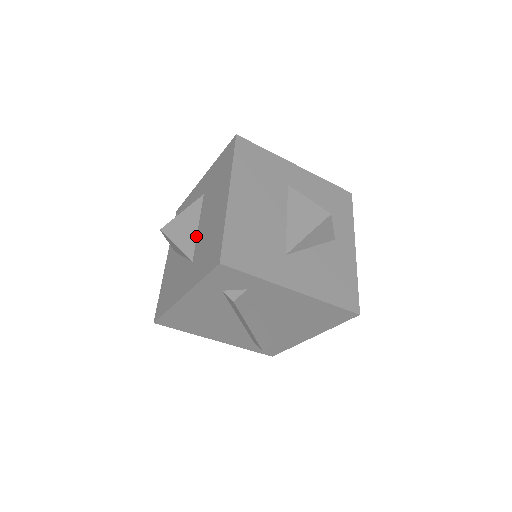
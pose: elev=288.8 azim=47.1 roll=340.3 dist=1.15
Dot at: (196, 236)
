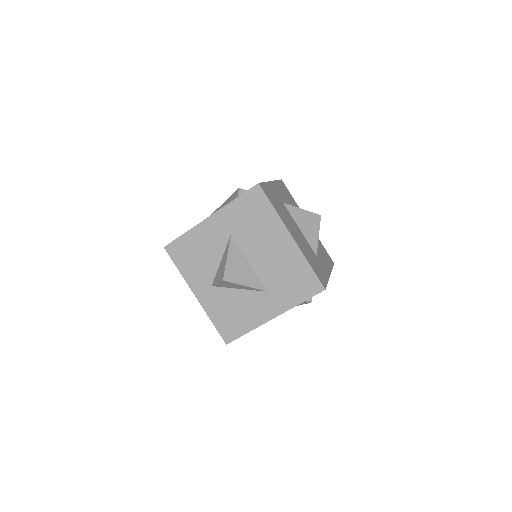
Dot at: (254, 272)
